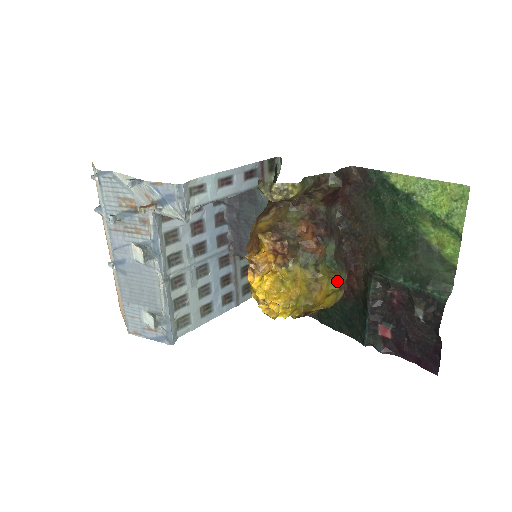
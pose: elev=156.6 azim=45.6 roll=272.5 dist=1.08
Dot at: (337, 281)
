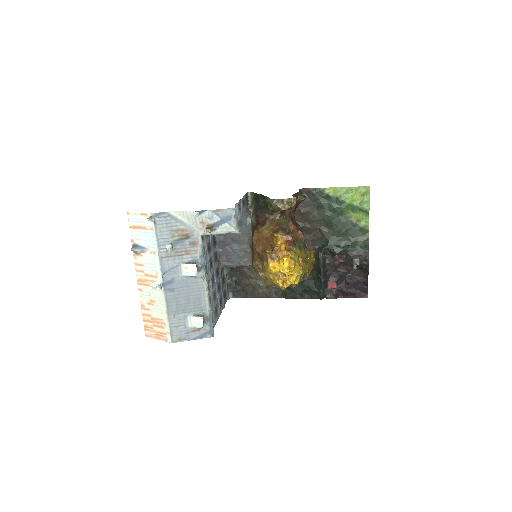
Dot at: occluded
